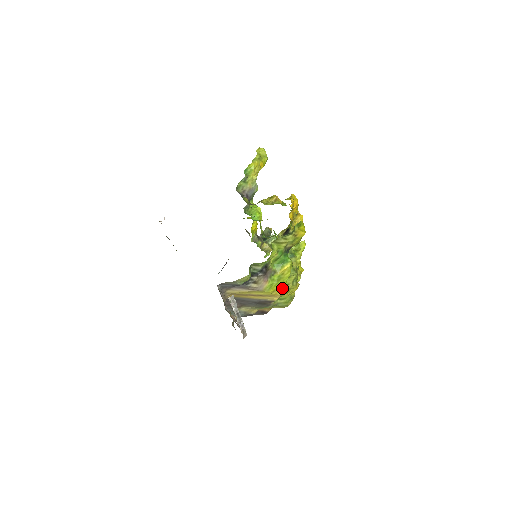
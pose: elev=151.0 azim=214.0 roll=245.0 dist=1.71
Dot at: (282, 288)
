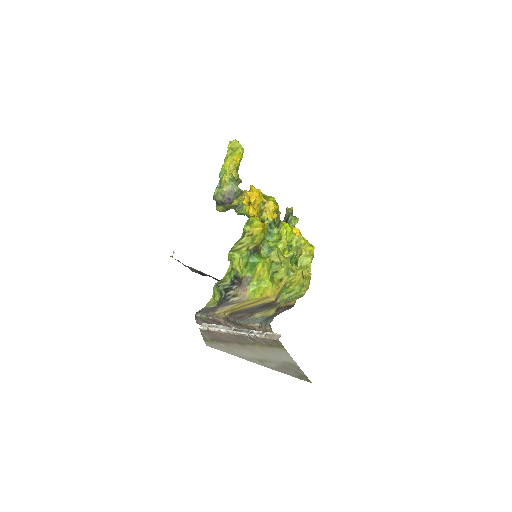
Dot at: (268, 289)
